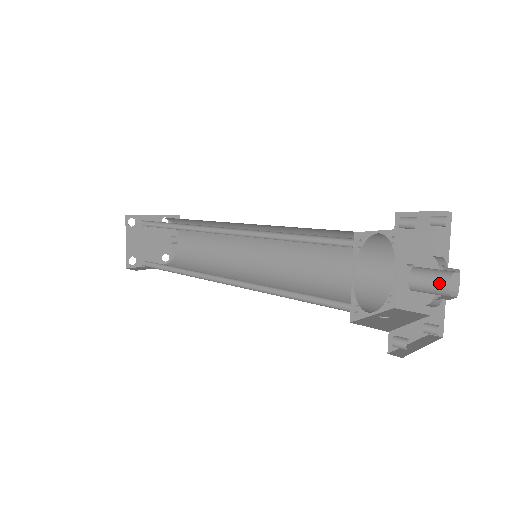
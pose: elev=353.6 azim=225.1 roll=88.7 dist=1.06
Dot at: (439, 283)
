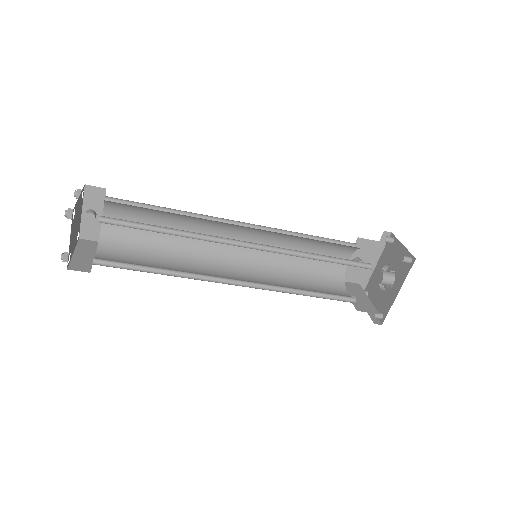
Dot at: occluded
